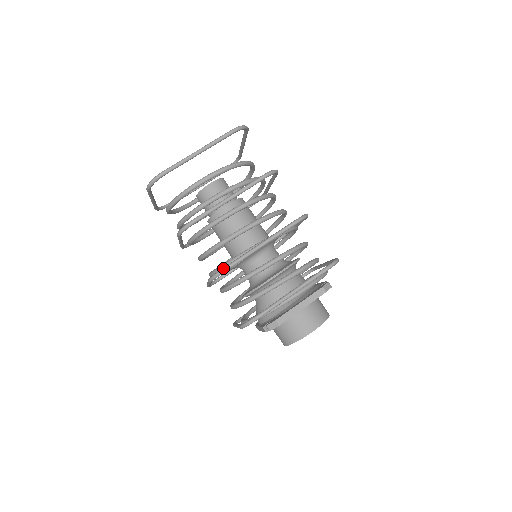
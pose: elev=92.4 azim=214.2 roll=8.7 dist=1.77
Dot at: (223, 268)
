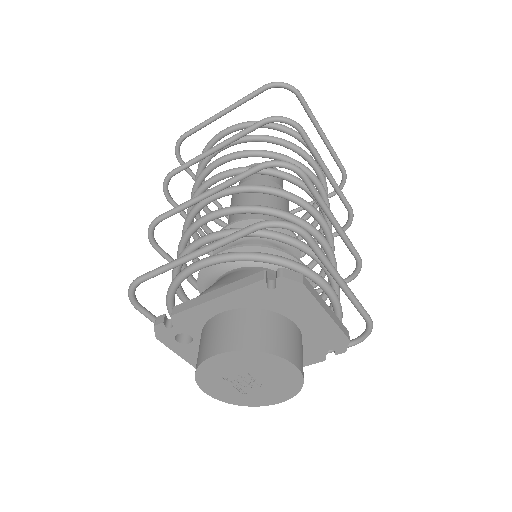
Dot at: occluded
